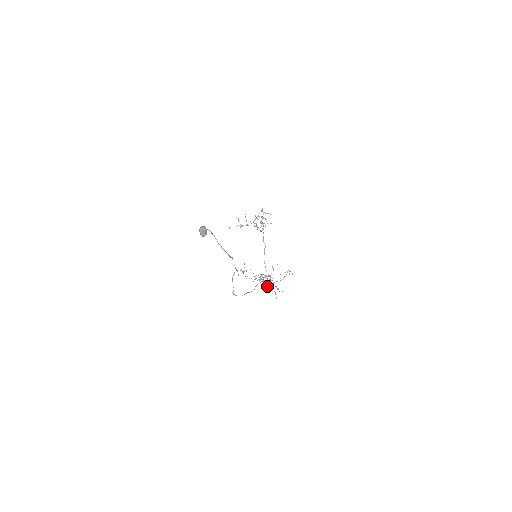
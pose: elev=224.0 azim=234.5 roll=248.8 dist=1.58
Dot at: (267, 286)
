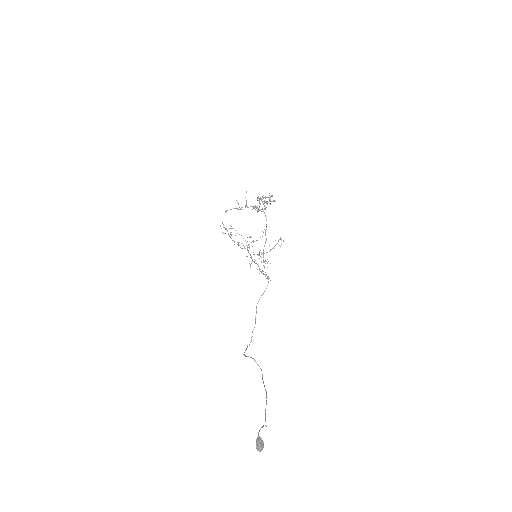
Dot at: occluded
